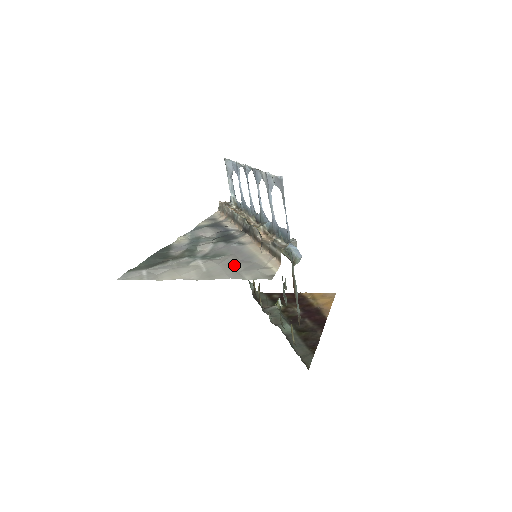
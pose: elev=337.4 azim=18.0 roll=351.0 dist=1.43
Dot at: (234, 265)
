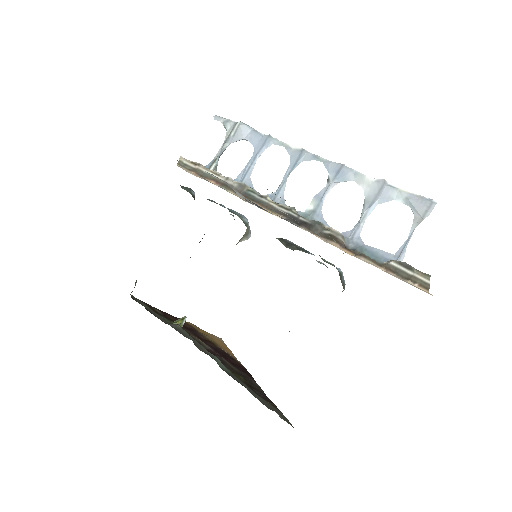
Dot at: occluded
